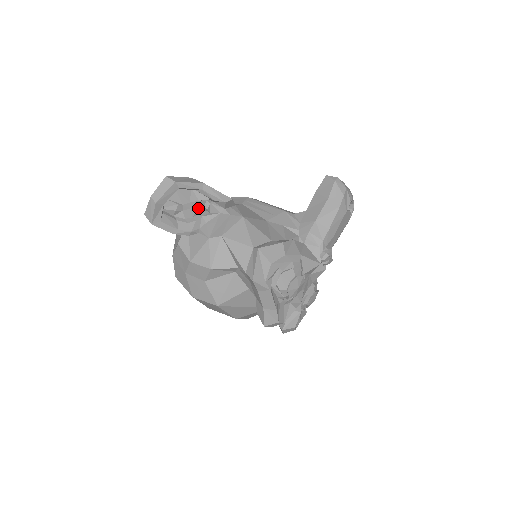
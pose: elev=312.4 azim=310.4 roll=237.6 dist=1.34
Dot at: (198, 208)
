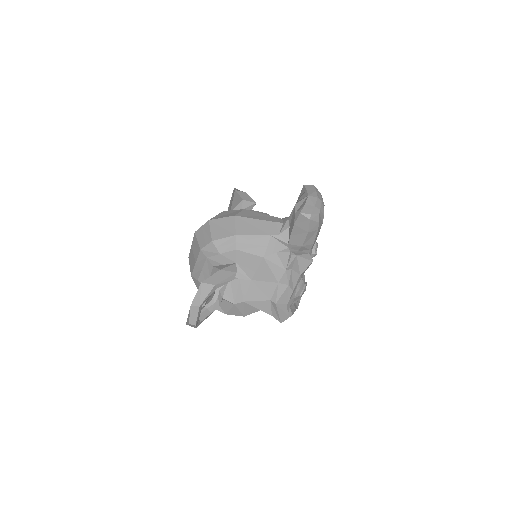
Dot at: occluded
